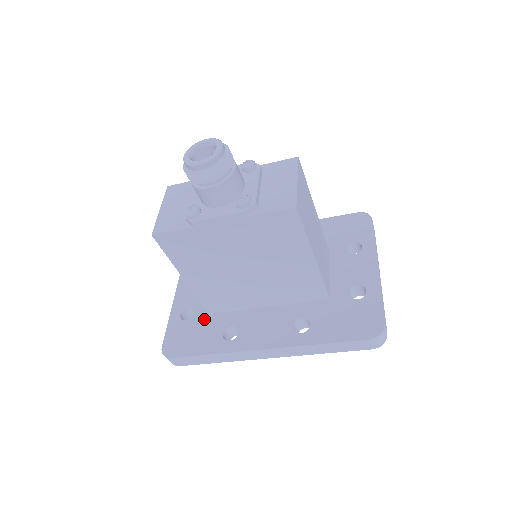
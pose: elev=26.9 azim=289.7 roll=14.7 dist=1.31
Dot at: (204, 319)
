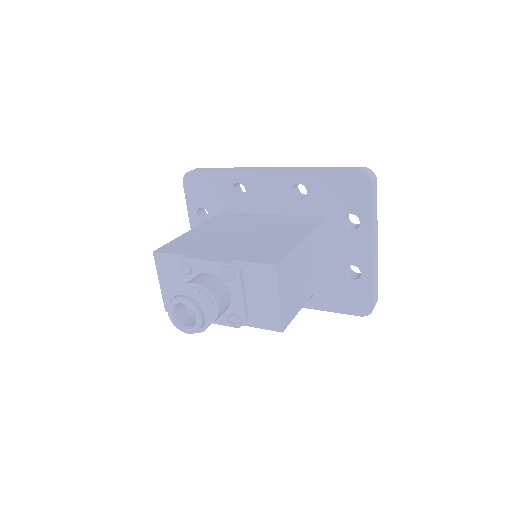
Dot at: occluded
